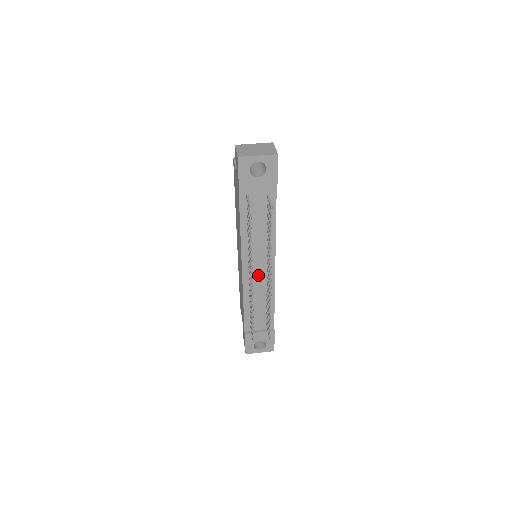
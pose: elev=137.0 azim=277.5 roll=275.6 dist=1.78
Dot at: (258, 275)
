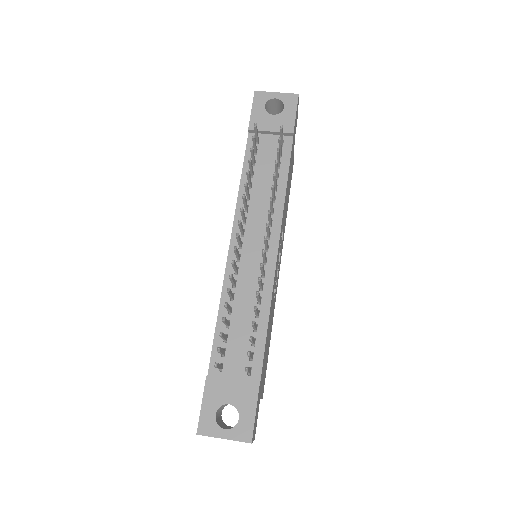
Dot at: (251, 259)
